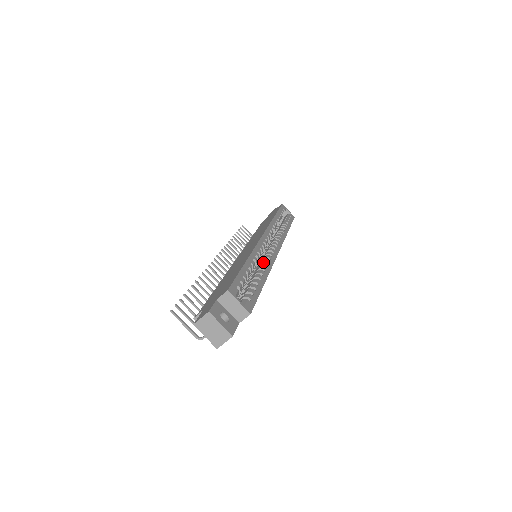
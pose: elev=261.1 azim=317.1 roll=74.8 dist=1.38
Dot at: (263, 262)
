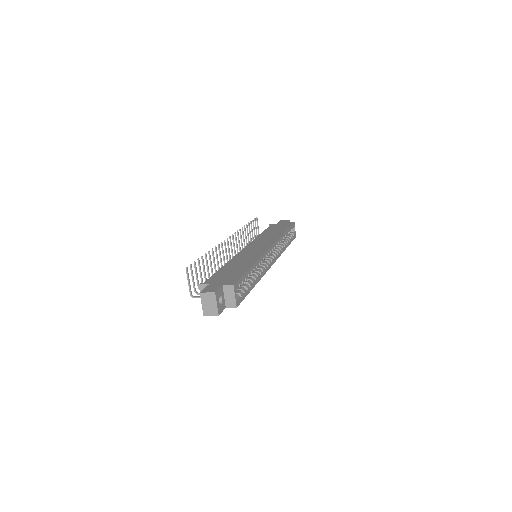
Dot at: (260, 269)
